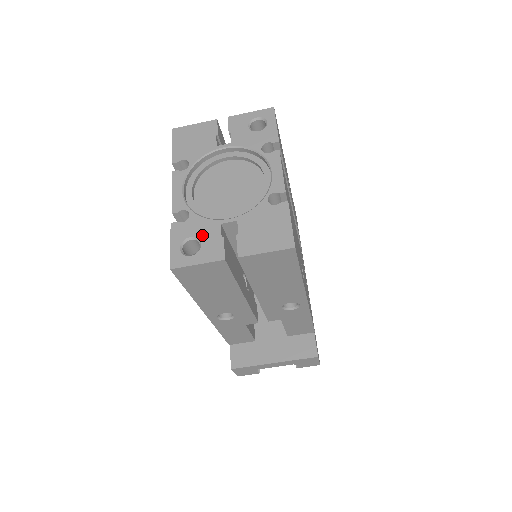
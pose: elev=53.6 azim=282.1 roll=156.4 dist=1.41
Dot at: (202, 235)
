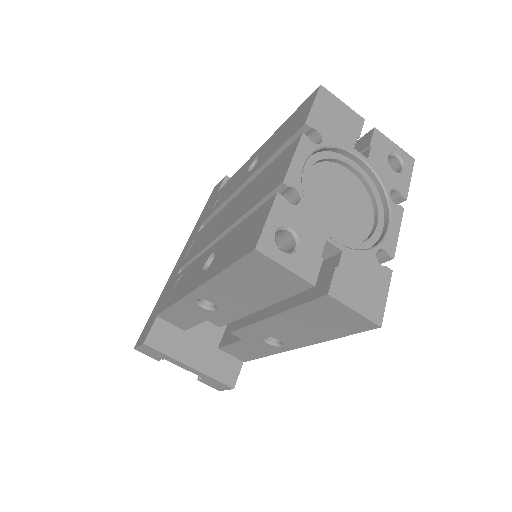
Dot at: (304, 237)
